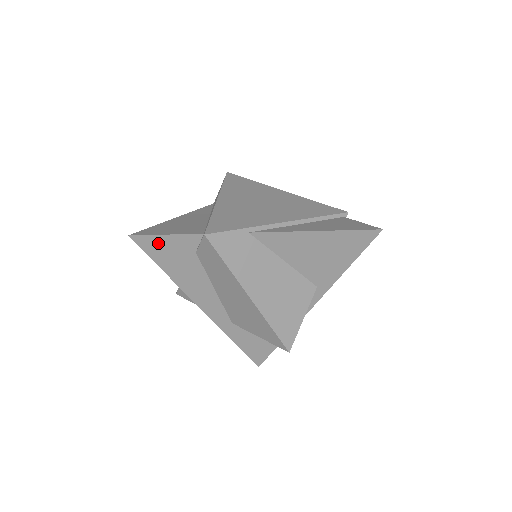
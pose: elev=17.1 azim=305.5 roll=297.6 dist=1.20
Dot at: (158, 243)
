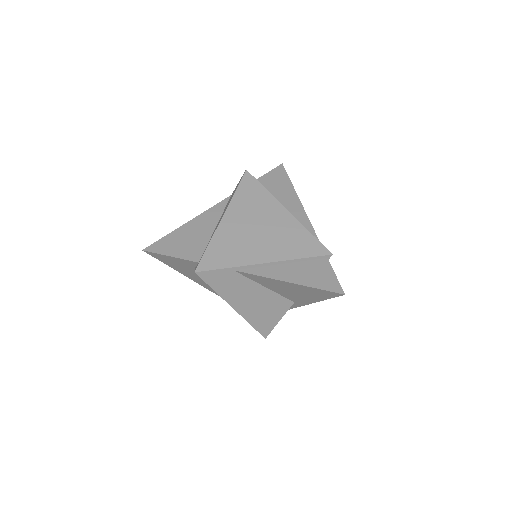
Dot at: (165, 258)
